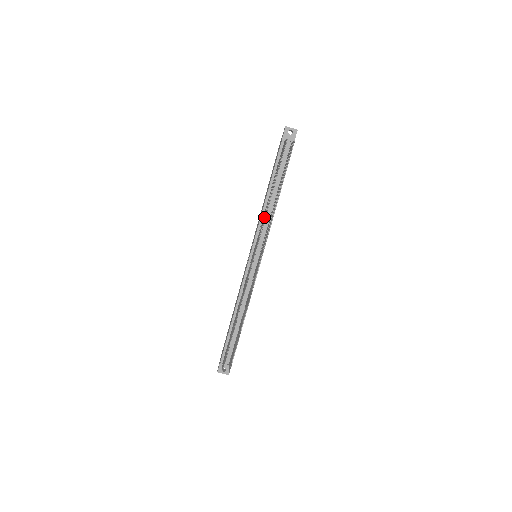
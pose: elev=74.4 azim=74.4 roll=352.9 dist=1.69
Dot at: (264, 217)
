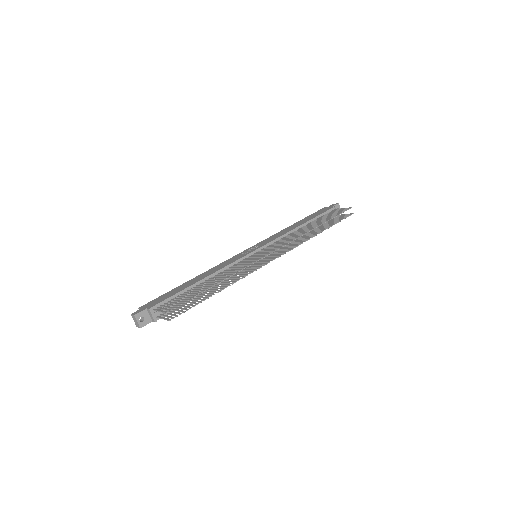
Dot at: (300, 234)
